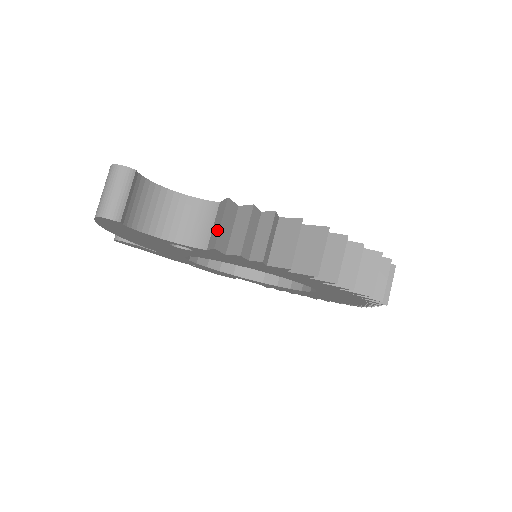
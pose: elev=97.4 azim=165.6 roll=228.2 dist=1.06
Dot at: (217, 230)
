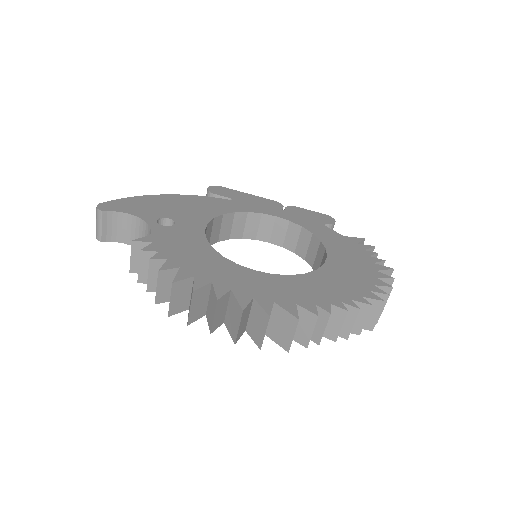
Dot at: (134, 260)
